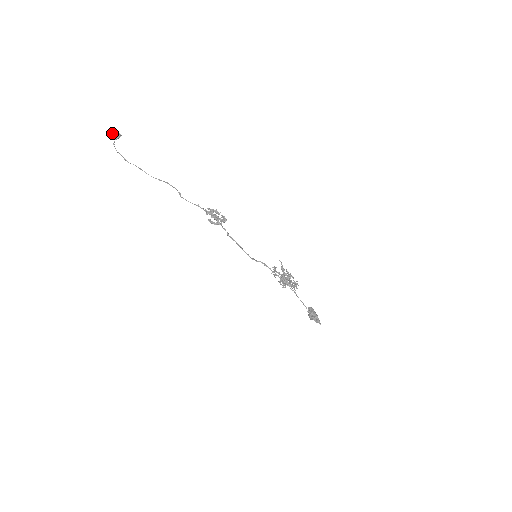
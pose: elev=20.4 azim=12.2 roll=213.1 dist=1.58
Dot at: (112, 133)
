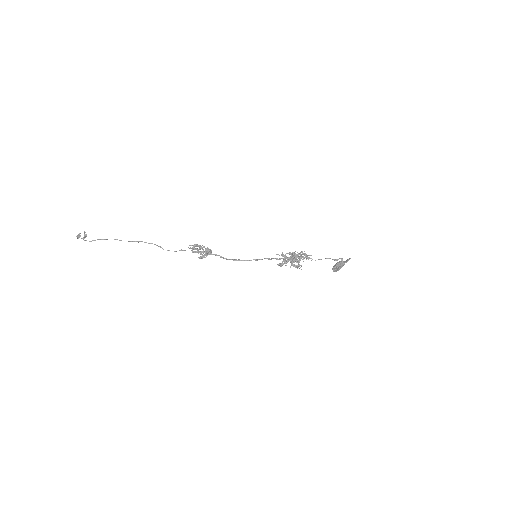
Dot at: (78, 236)
